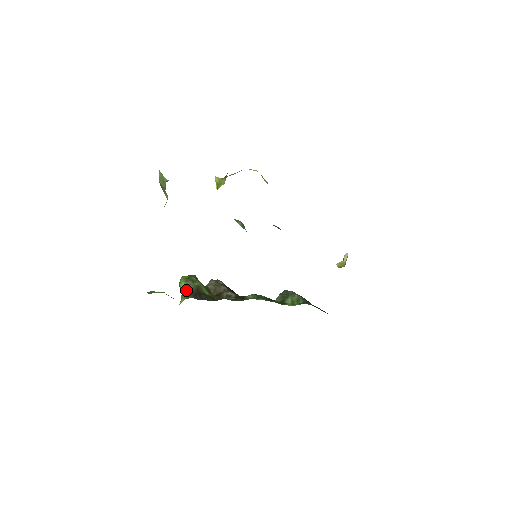
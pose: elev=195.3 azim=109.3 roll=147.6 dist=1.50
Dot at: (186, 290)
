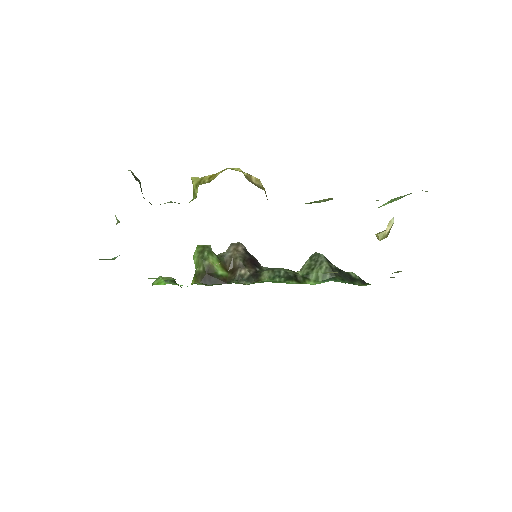
Dot at: (196, 271)
